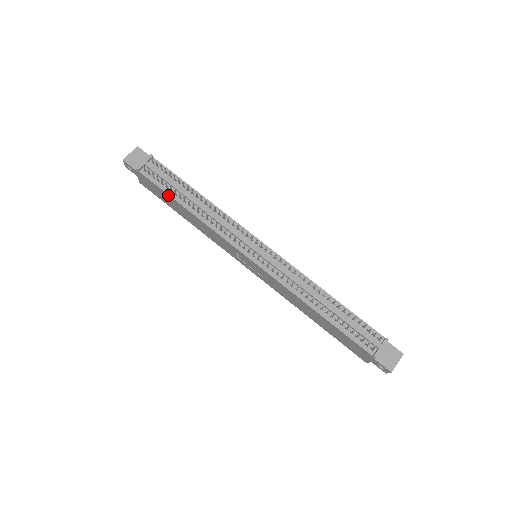
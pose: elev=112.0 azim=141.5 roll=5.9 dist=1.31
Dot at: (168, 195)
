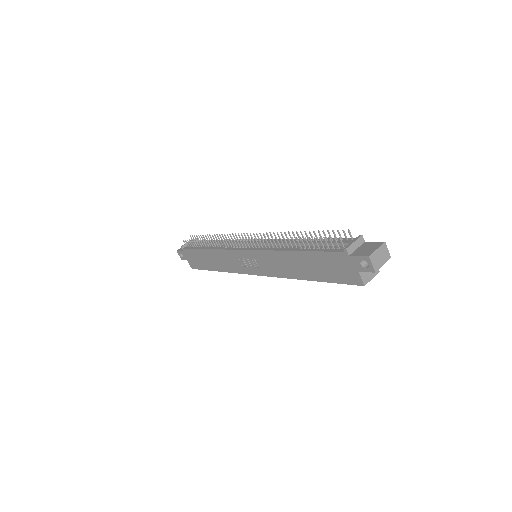
Dot at: (197, 250)
